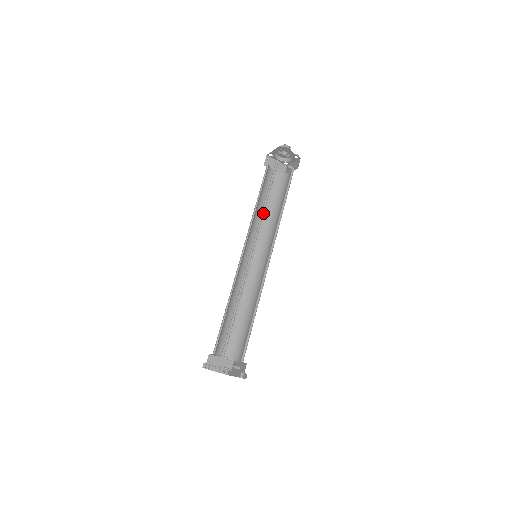
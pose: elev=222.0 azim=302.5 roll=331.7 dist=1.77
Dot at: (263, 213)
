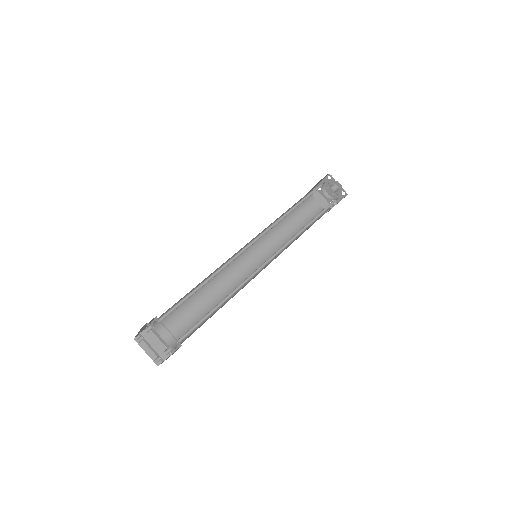
Dot at: occluded
